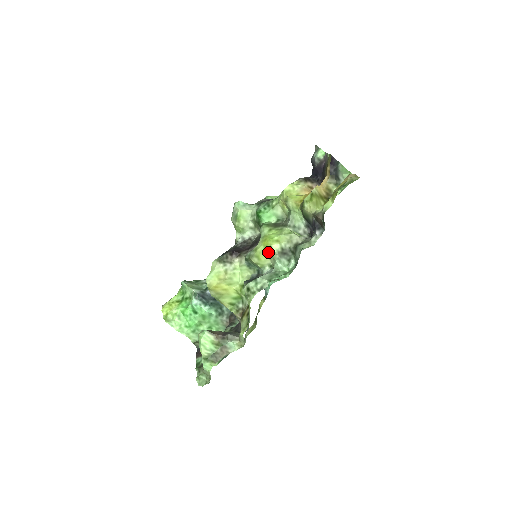
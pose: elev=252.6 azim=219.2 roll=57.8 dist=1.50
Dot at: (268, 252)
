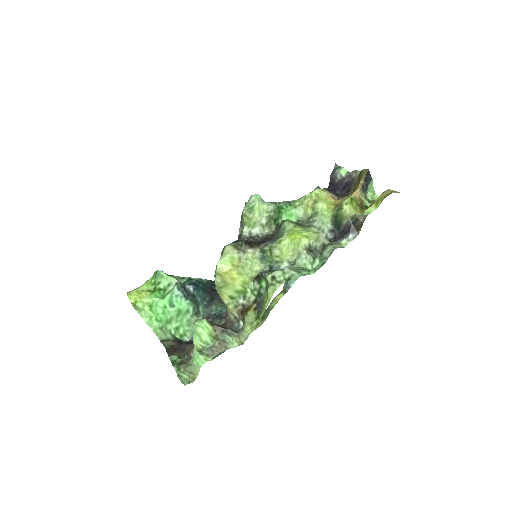
Dot at: (293, 246)
